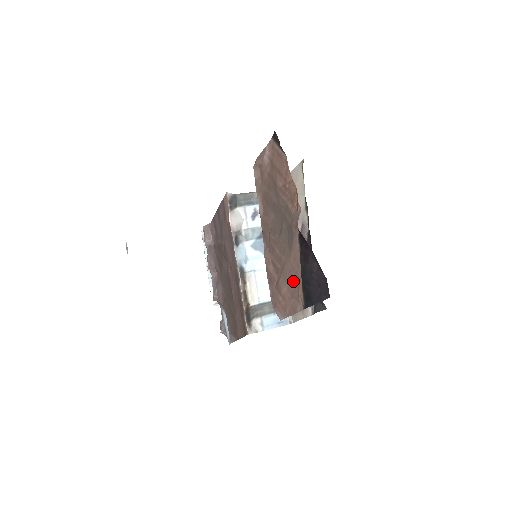
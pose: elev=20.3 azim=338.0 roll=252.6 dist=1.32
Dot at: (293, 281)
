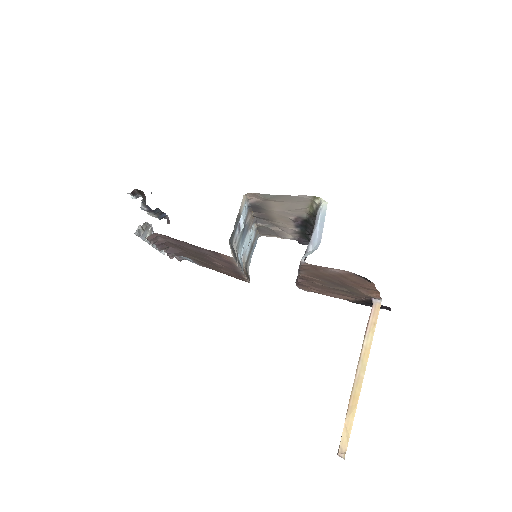
Dot at: (340, 295)
